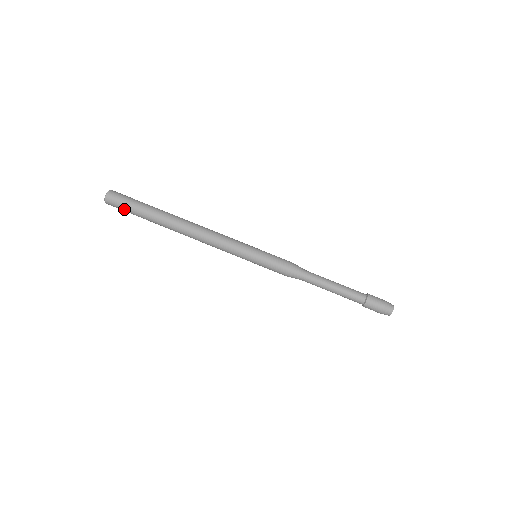
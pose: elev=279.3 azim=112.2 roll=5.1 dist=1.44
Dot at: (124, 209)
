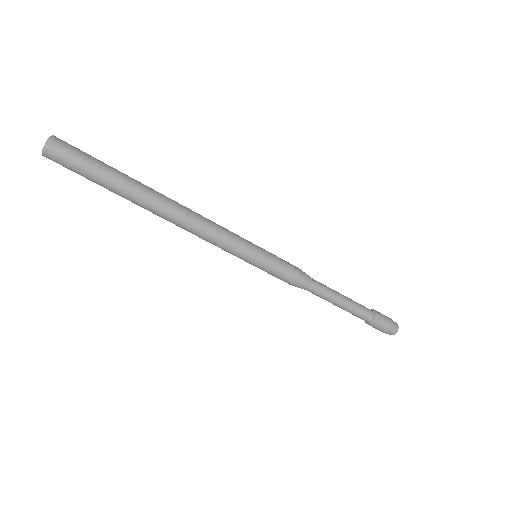
Dot at: occluded
